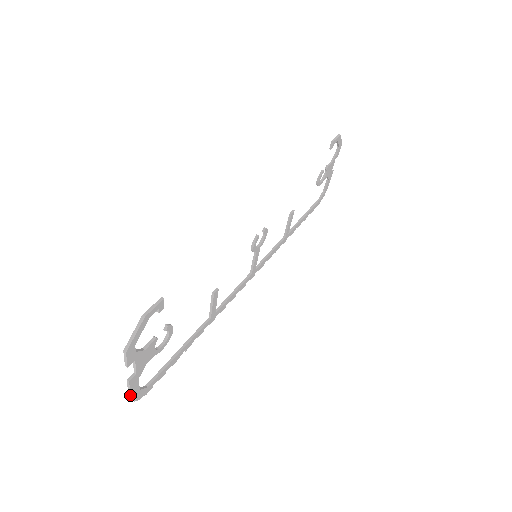
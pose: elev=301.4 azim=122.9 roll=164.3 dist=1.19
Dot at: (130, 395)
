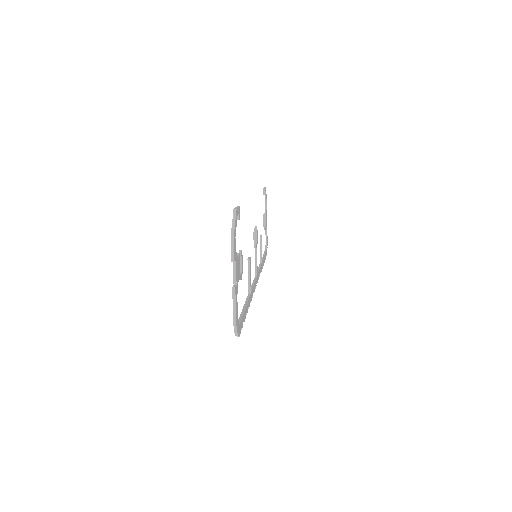
Dot at: (235, 314)
